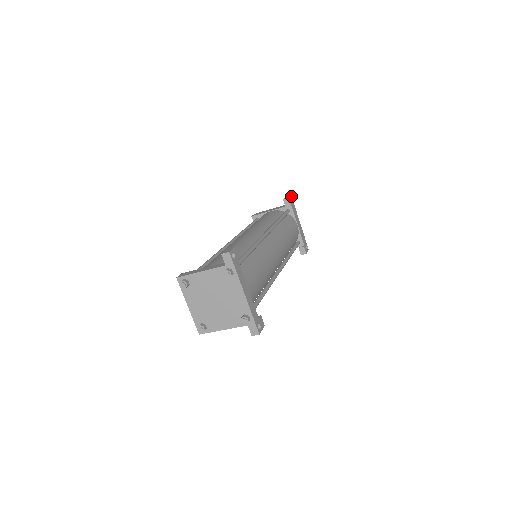
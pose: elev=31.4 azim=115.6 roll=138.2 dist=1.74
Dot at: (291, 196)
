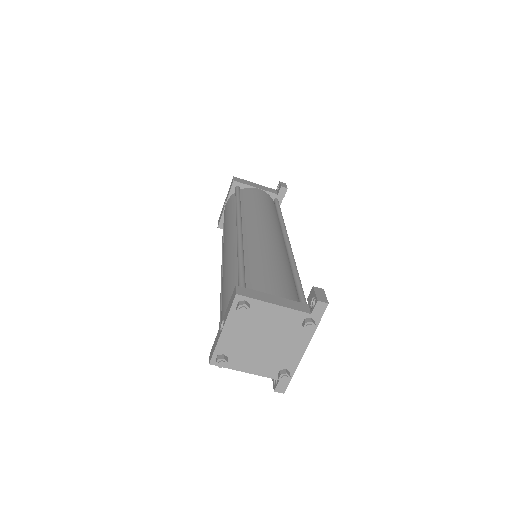
Dot at: (285, 184)
